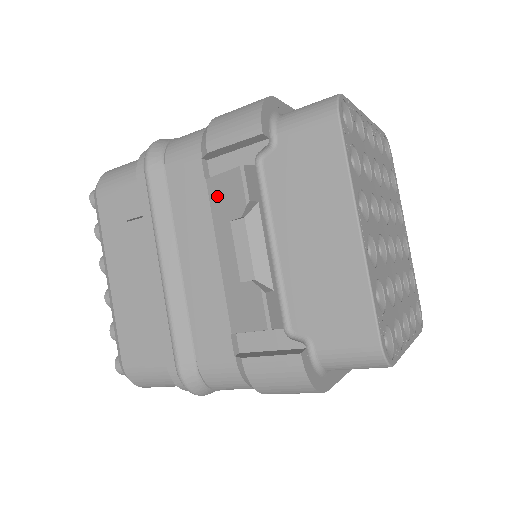
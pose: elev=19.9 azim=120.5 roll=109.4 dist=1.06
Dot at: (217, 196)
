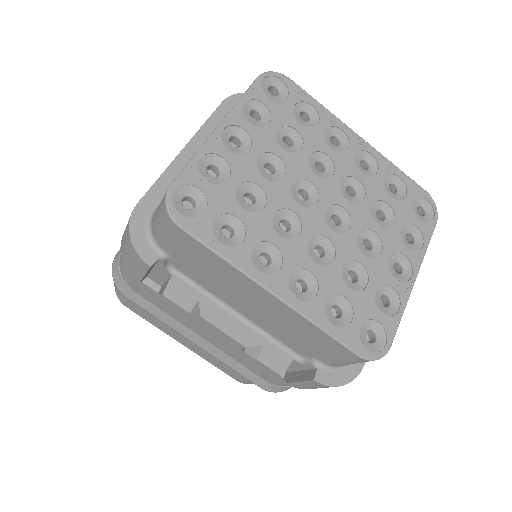
Dot at: occluded
